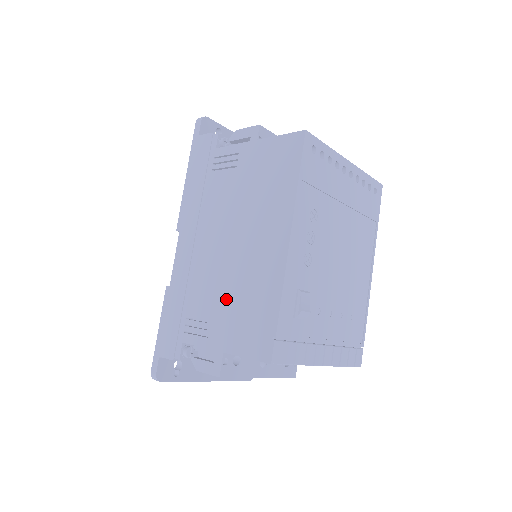
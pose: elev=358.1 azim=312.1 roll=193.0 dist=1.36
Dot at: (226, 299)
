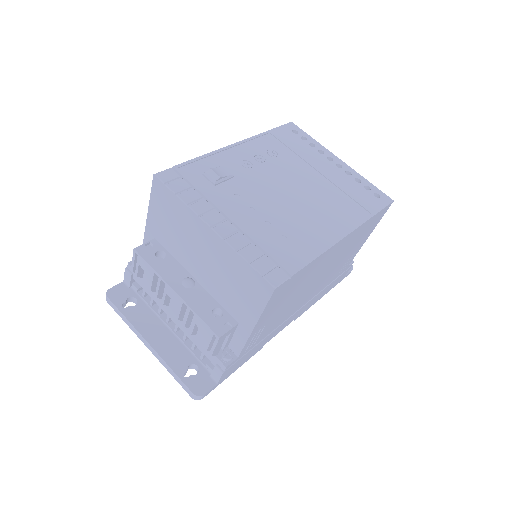
Dot at: occluded
